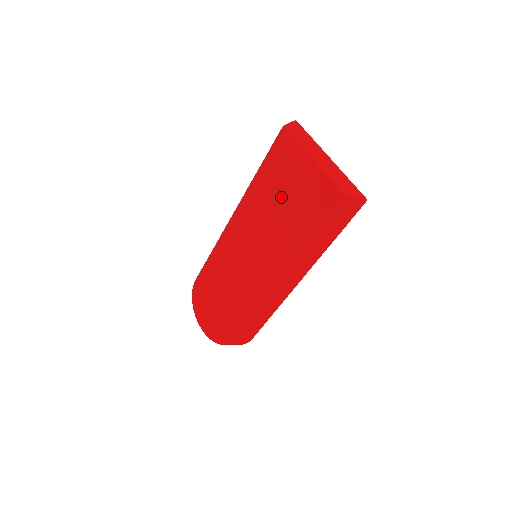
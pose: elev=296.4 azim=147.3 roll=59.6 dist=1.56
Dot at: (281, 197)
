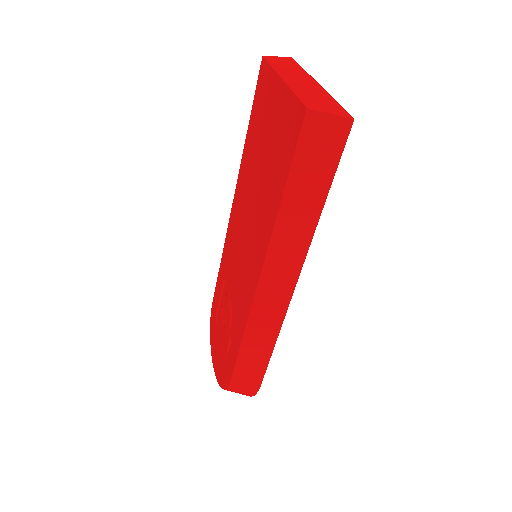
Dot at: (261, 153)
